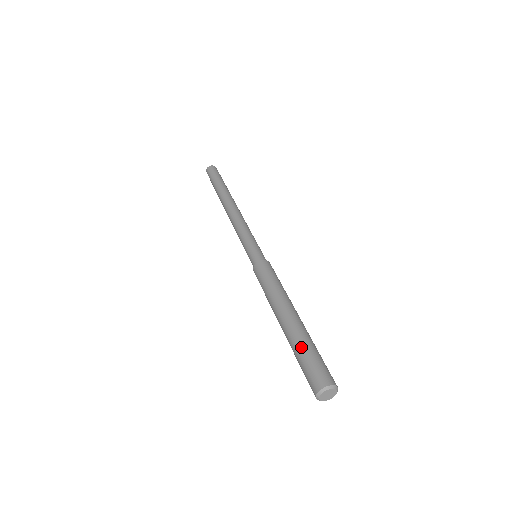
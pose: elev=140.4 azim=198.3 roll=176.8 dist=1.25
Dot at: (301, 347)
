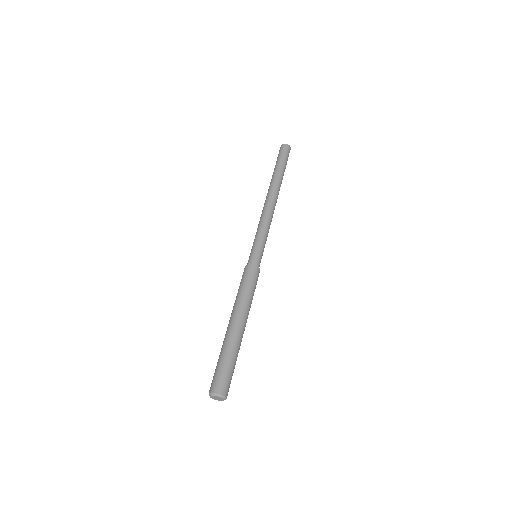
Dot at: (220, 355)
